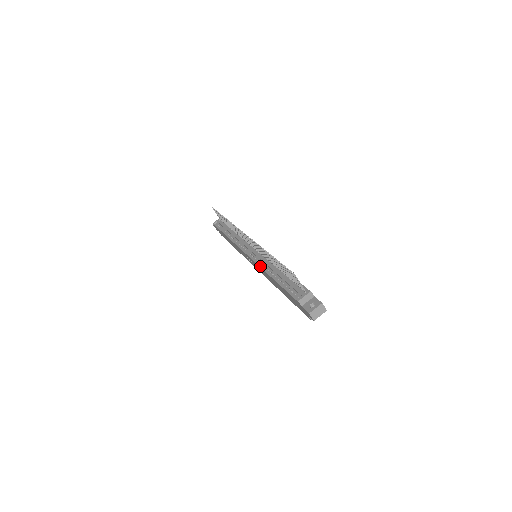
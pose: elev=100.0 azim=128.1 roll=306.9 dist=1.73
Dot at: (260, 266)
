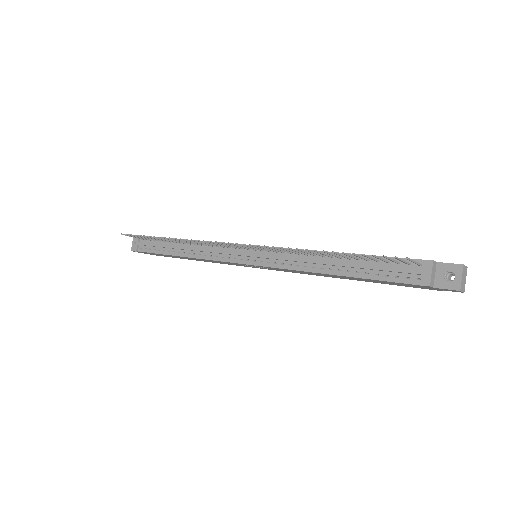
Dot at: (292, 269)
